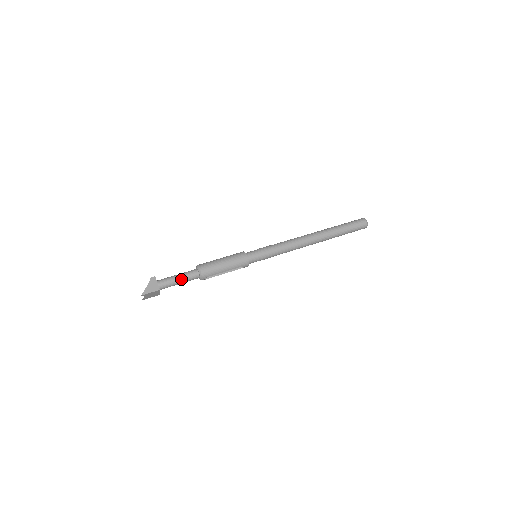
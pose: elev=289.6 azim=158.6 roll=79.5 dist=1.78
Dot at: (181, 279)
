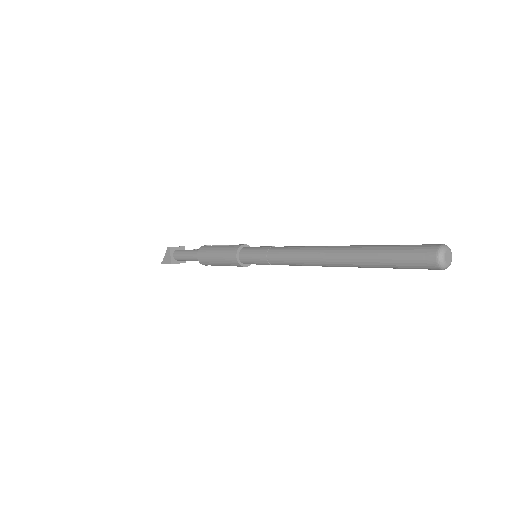
Dot at: (188, 258)
